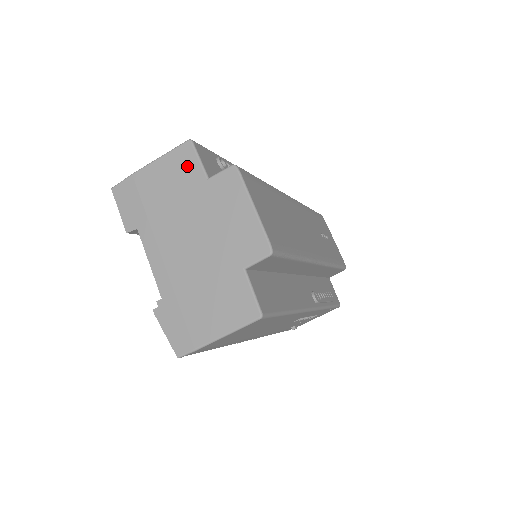
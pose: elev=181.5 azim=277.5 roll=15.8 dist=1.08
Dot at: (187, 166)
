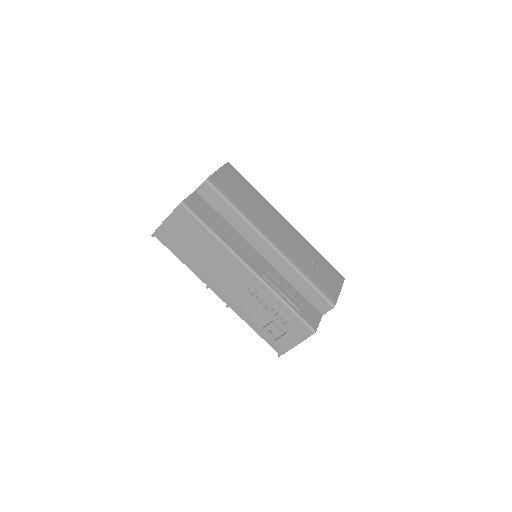
Dot at: occluded
